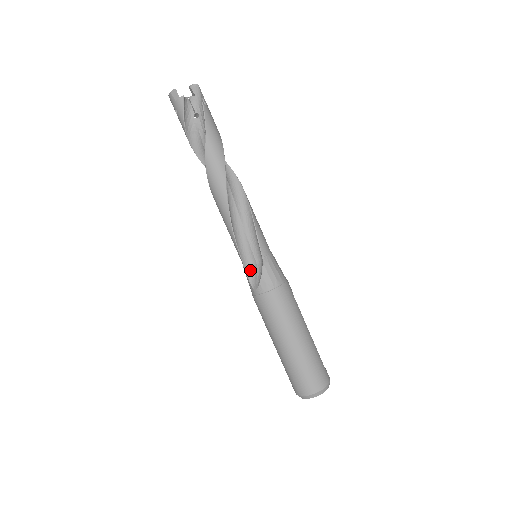
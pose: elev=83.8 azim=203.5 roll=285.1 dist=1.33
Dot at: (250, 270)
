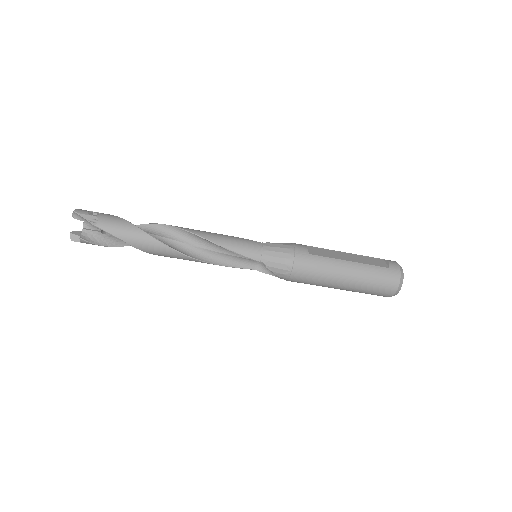
Dot at: (263, 268)
